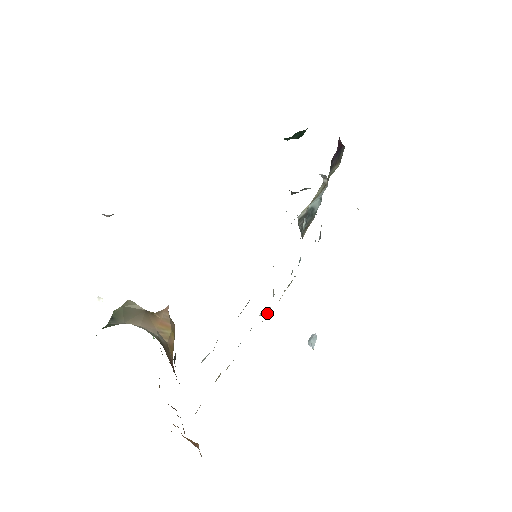
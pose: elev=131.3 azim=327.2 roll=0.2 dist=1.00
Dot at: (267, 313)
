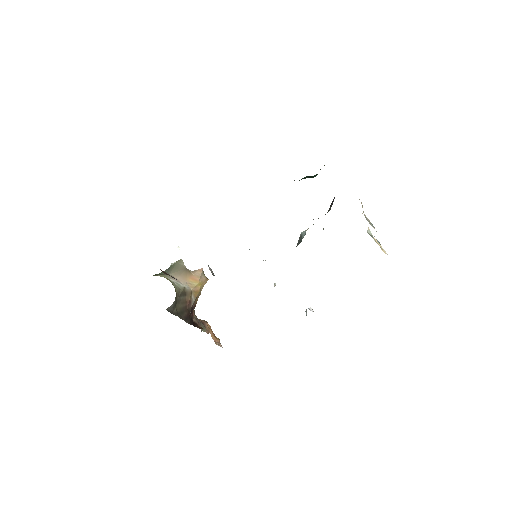
Dot at: (275, 285)
